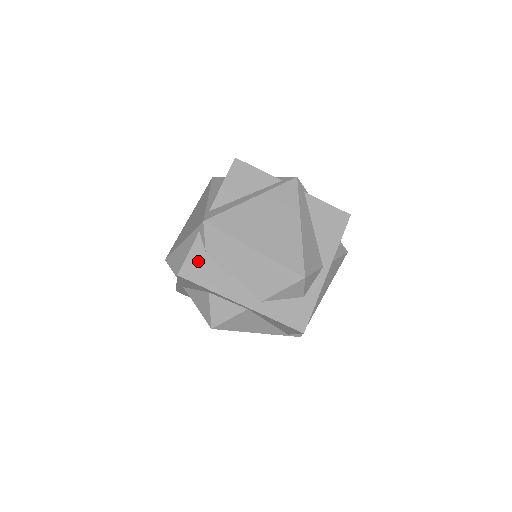
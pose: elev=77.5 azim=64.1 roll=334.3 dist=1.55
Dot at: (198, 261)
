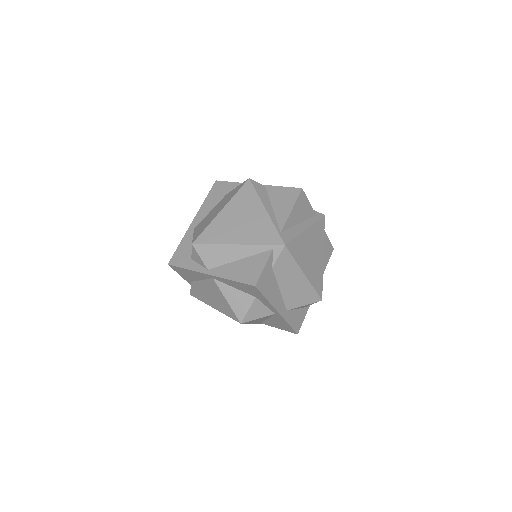
Dot at: (267, 275)
